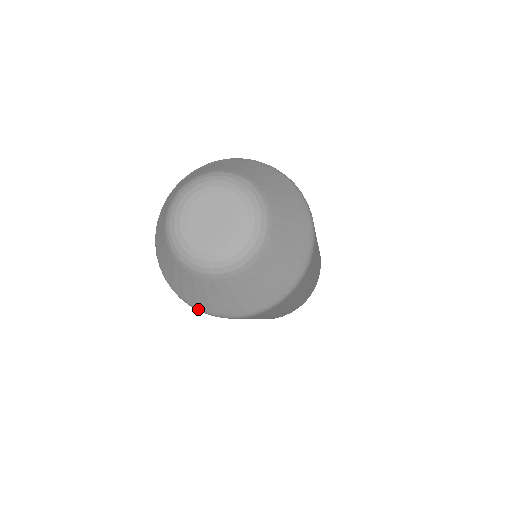
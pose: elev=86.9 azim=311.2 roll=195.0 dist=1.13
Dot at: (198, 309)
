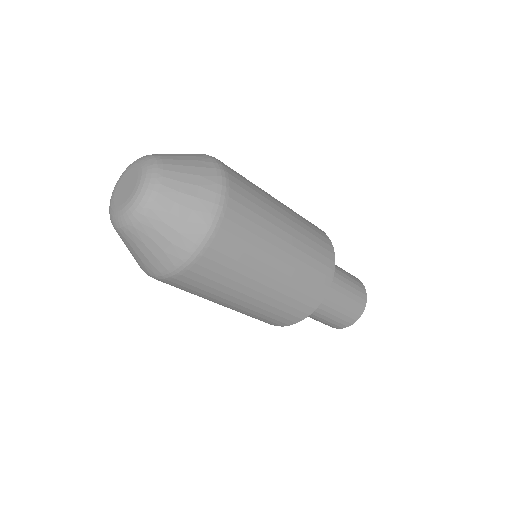
Dot at: (142, 269)
